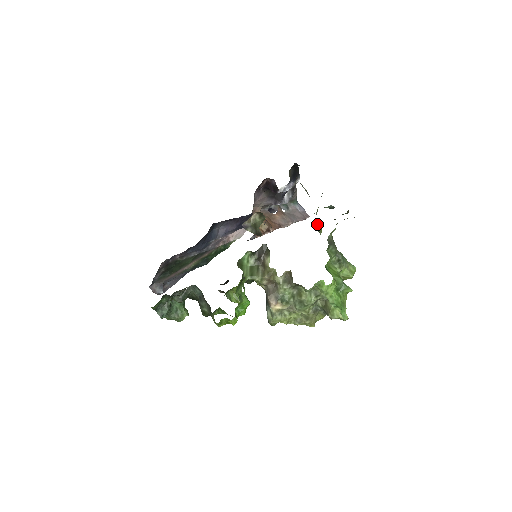
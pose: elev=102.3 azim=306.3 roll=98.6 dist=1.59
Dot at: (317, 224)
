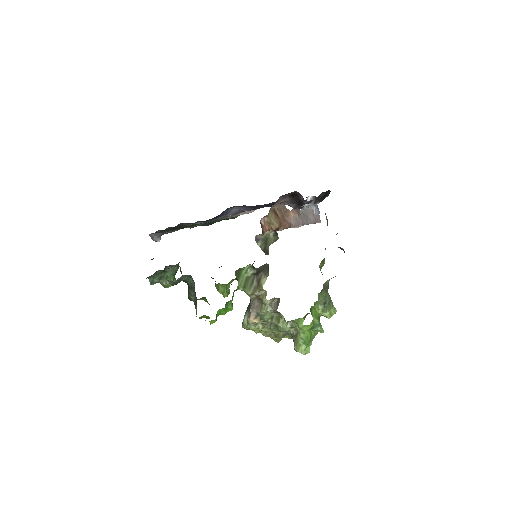
Dot at: (322, 261)
